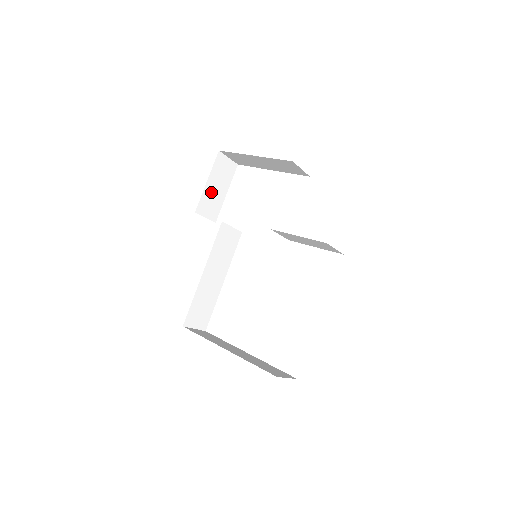
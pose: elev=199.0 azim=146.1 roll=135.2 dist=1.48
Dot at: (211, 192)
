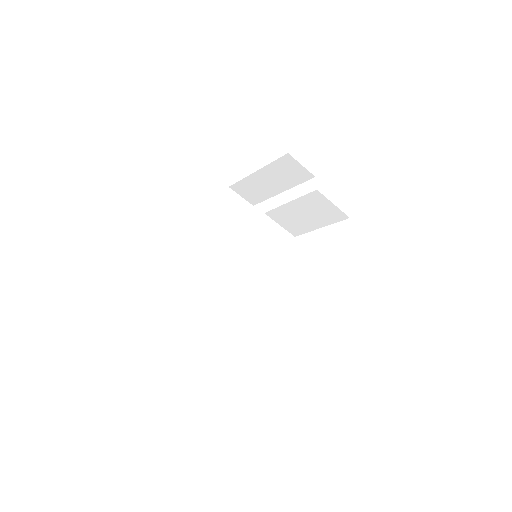
Dot at: (221, 226)
